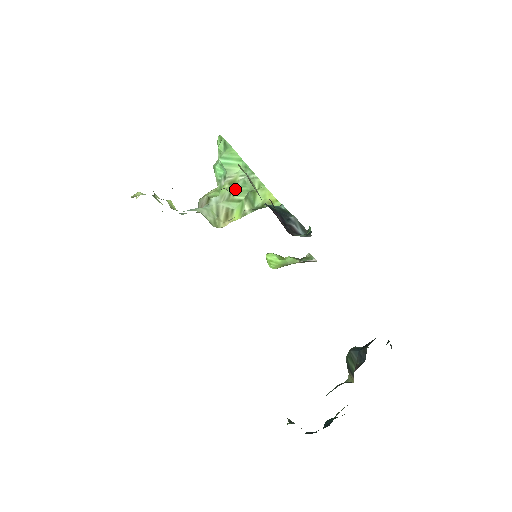
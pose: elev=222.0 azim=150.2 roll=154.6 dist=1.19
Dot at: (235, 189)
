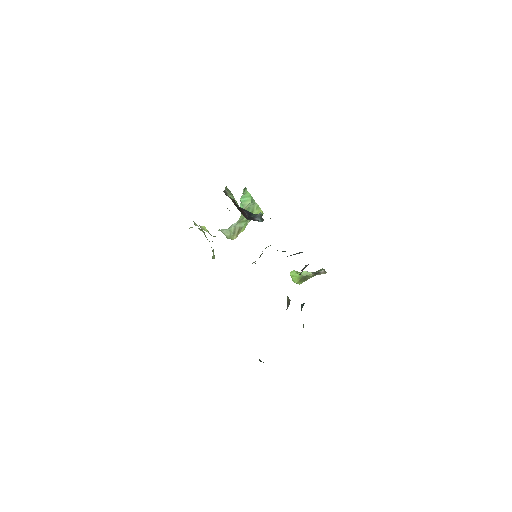
Dot at: occluded
